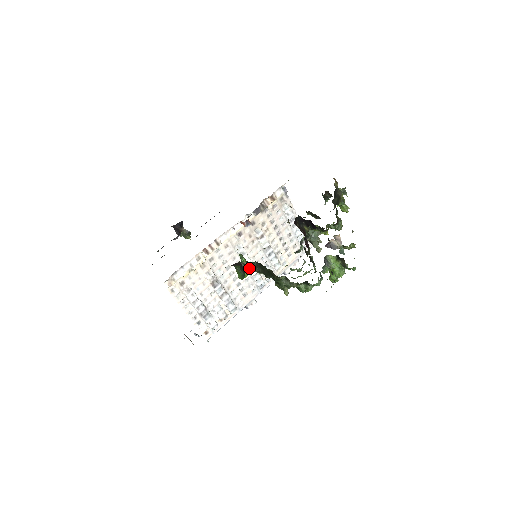
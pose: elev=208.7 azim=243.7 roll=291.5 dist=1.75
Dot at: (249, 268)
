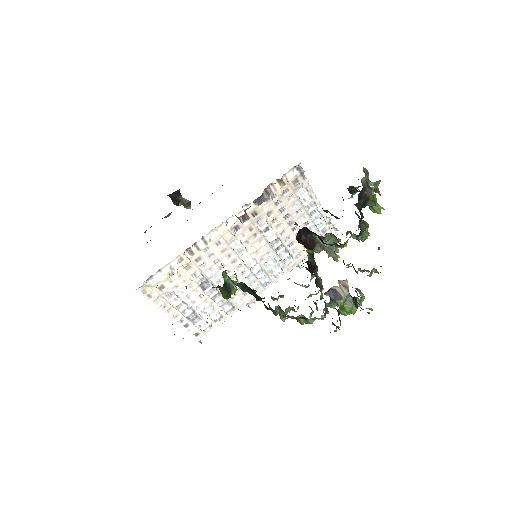
Dot at: occluded
